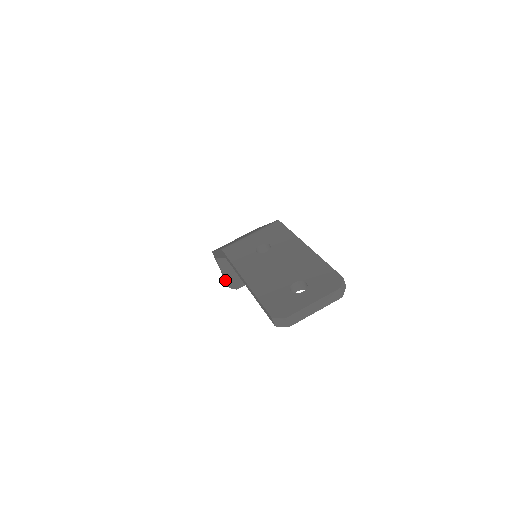
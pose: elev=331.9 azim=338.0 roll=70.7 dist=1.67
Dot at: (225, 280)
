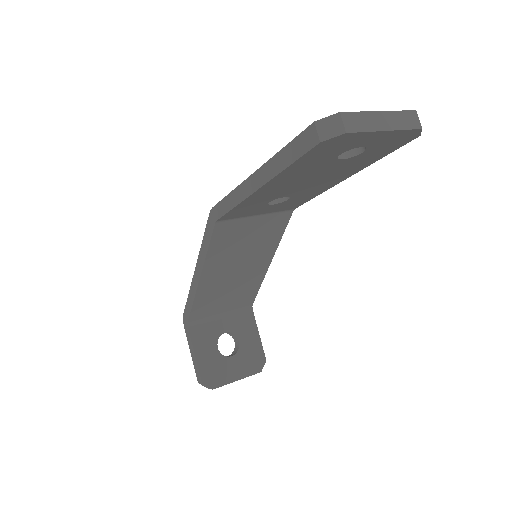
Dot at: (196, 370)
